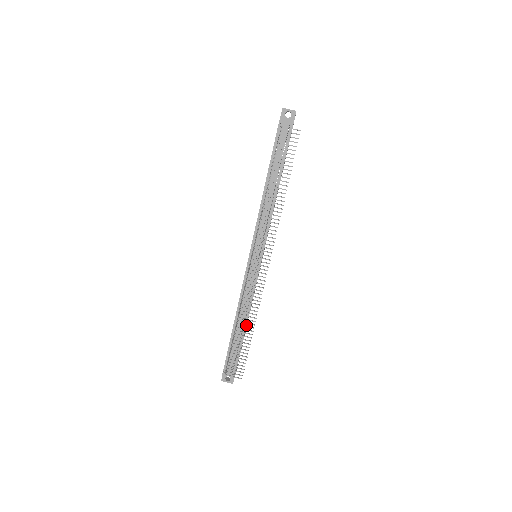
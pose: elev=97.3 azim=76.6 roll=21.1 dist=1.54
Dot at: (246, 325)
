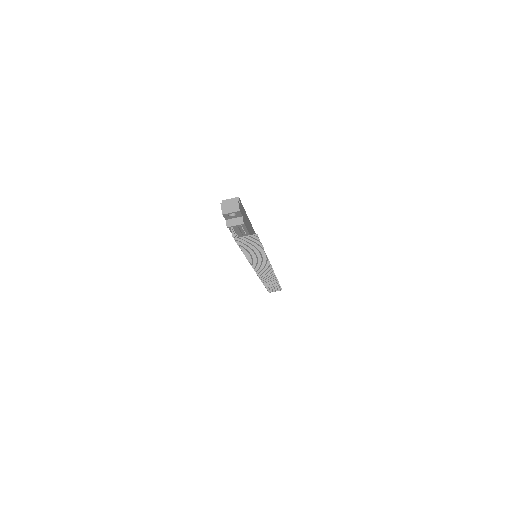
Dot at: occluded
